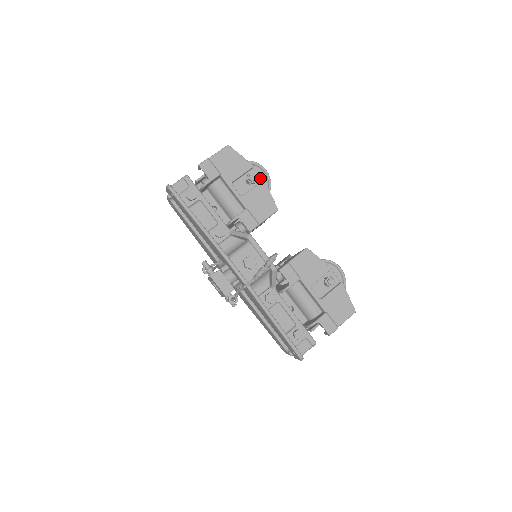
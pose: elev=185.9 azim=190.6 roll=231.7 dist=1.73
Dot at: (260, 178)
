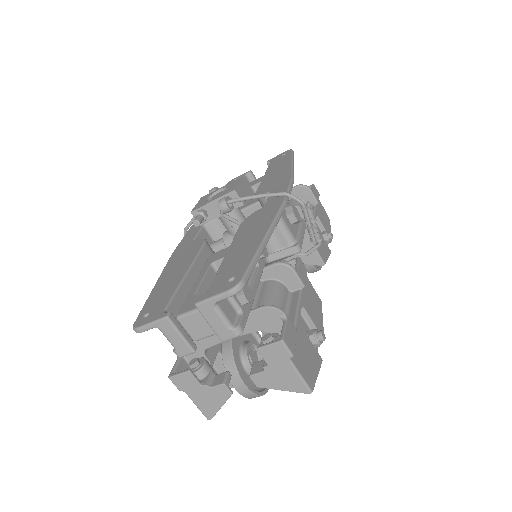
Dot at: occluded
